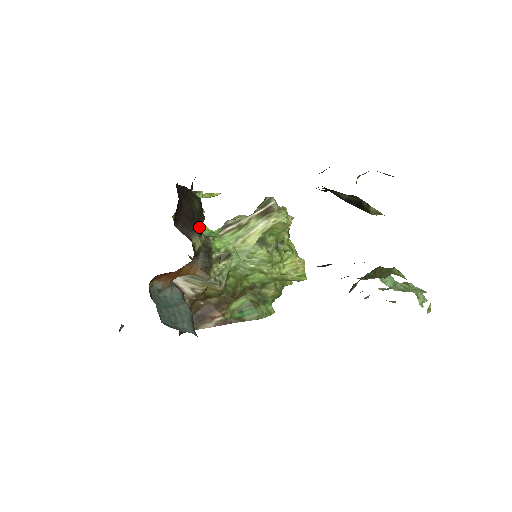
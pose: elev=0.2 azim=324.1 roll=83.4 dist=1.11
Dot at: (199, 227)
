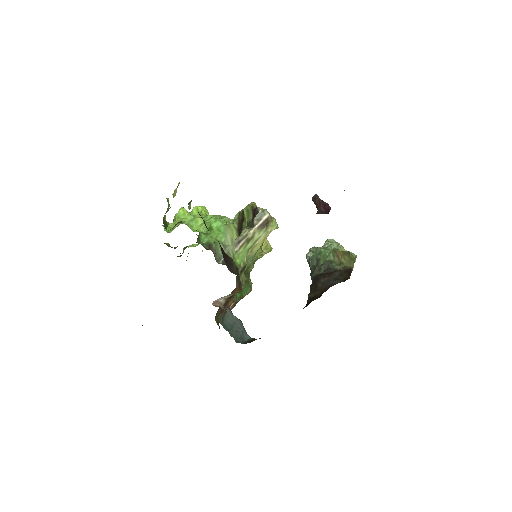
Dot at: (198, 235)
